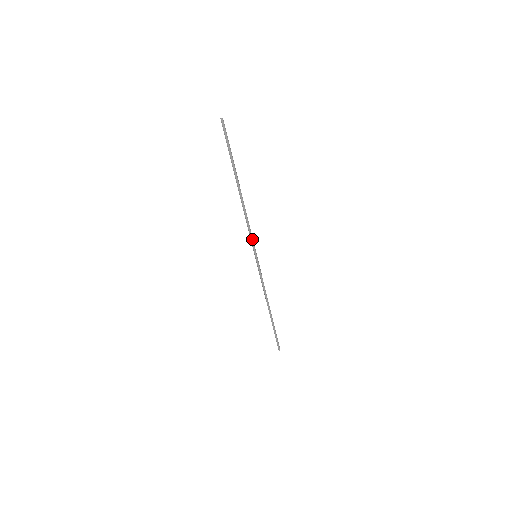
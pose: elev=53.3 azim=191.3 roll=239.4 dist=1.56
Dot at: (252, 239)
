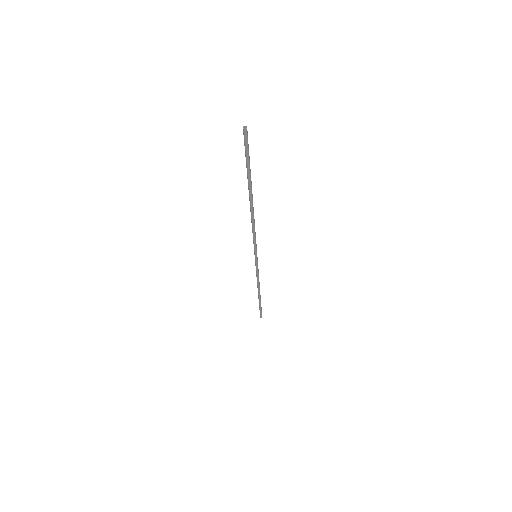
Dot at: (254, 243)
